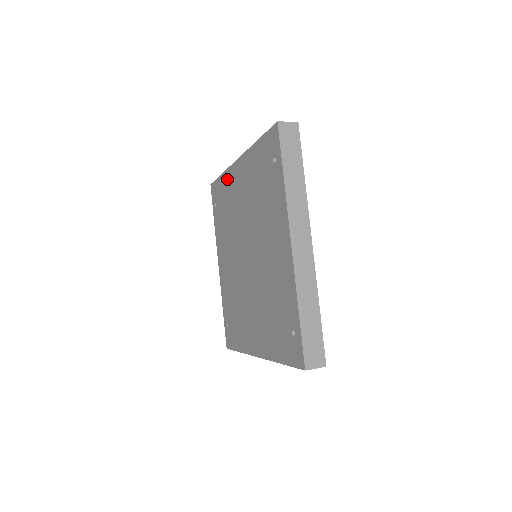
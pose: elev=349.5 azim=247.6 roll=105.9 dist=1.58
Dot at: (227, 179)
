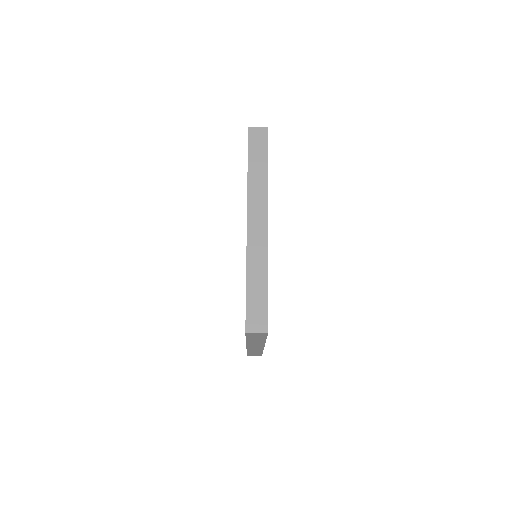
Dot at: occluded
